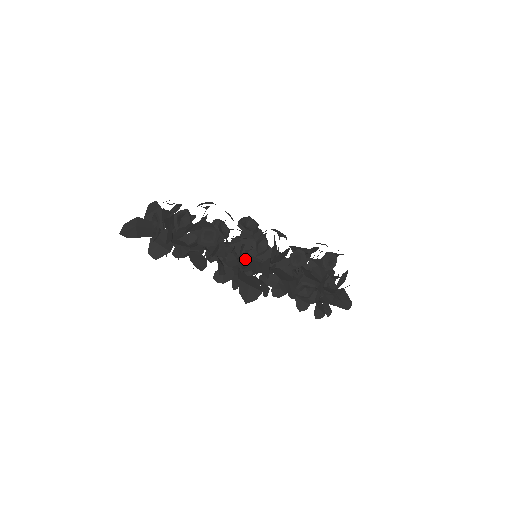
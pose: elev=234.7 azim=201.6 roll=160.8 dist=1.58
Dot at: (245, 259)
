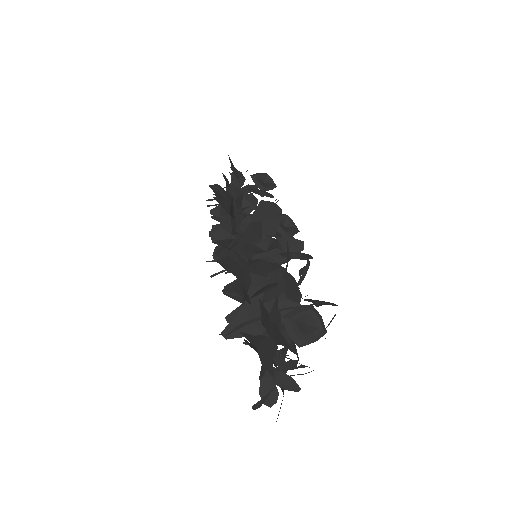
Dot at: occluded
